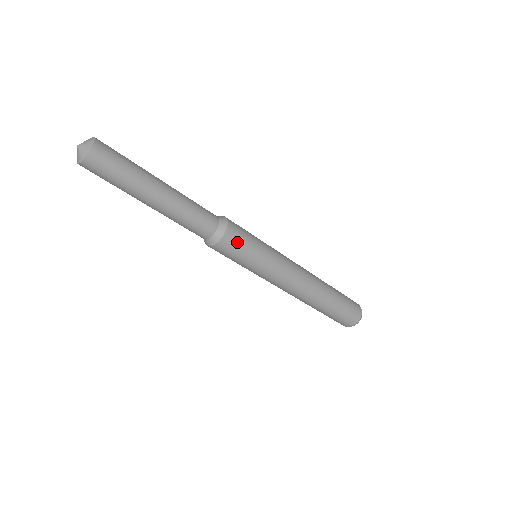
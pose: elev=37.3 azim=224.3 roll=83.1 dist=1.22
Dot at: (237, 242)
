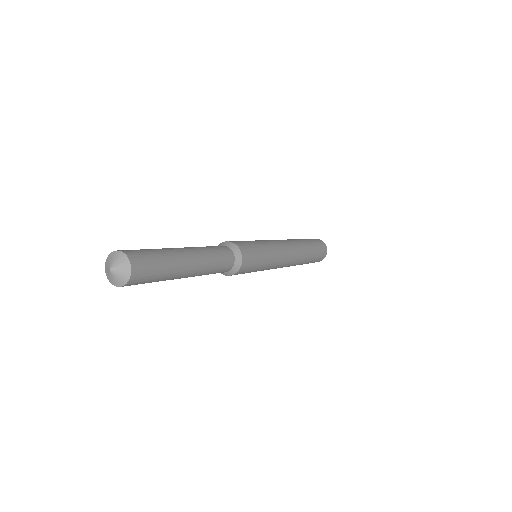
Dot at: occluded
